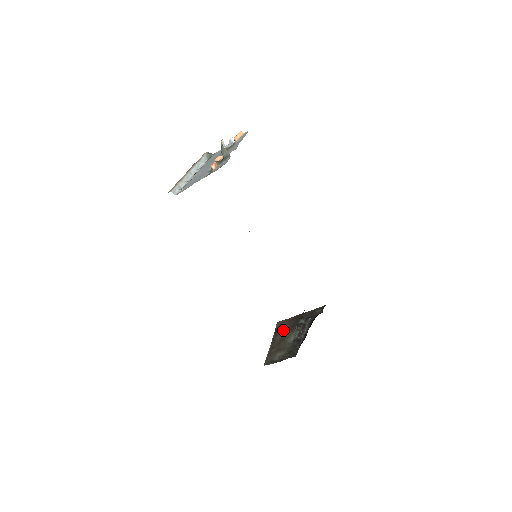
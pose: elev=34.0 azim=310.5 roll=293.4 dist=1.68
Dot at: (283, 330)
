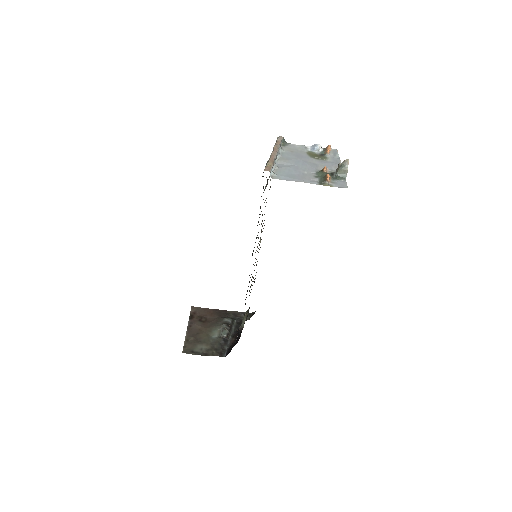
Dot at: (202, 319)
